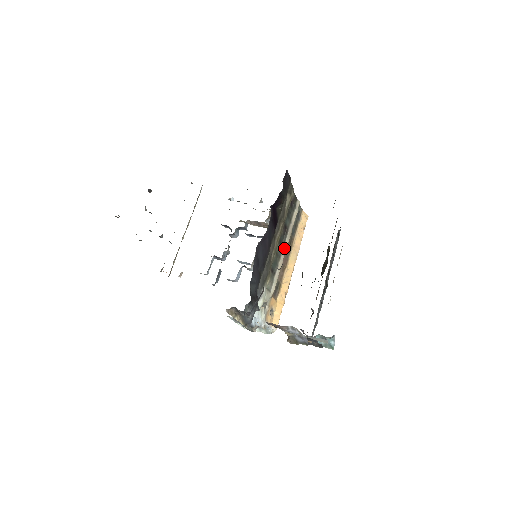
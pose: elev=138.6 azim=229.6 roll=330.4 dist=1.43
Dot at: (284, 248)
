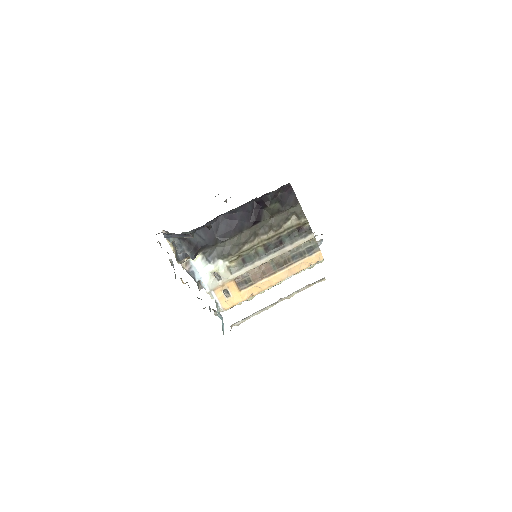
Dot at: (270, 257)
